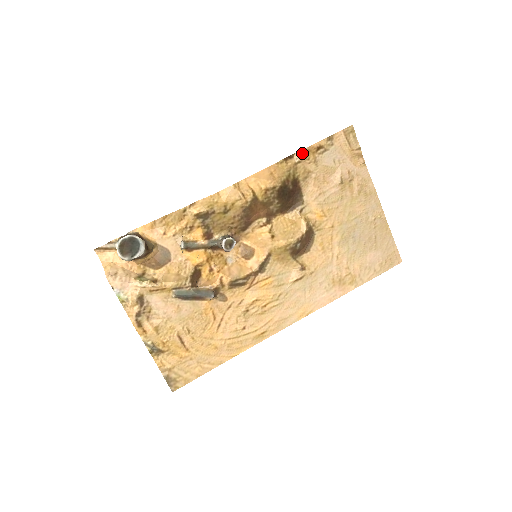
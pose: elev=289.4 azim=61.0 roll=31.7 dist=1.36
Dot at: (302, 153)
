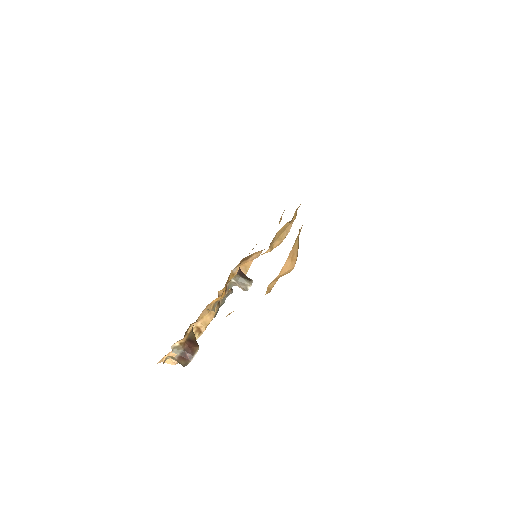
Dot at: occluded
